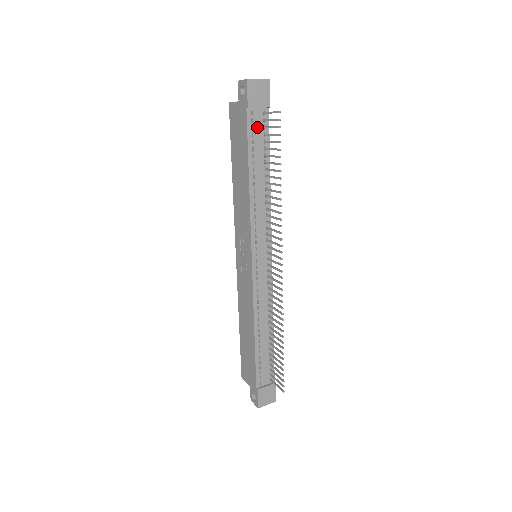
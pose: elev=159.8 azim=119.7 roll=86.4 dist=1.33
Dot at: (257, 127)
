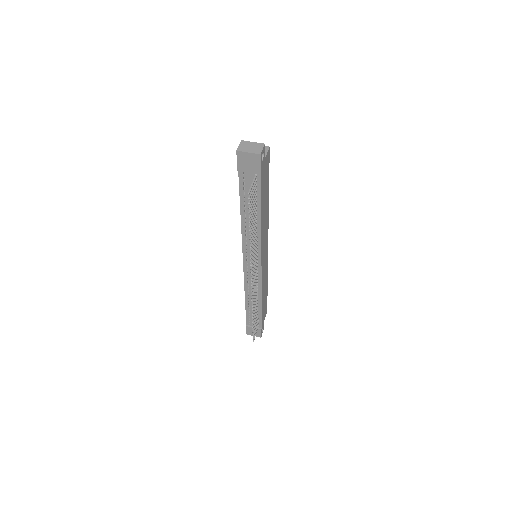
Dot at: (249, 184)
